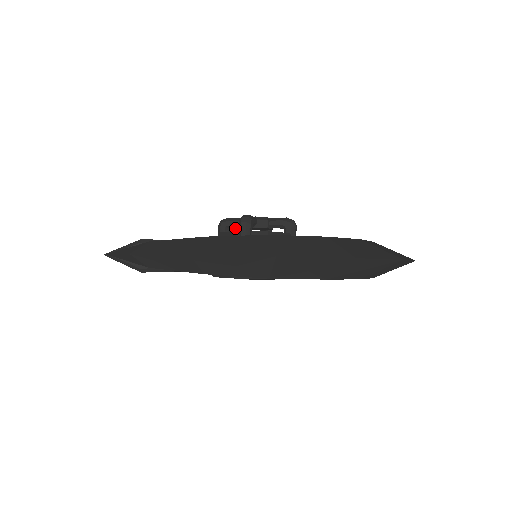
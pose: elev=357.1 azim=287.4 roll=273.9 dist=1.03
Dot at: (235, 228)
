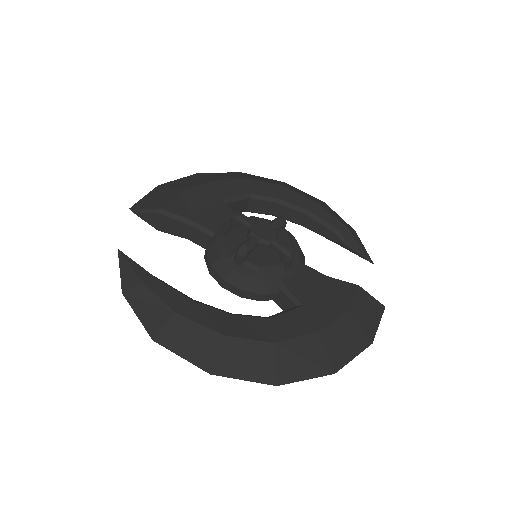
Dot at: occluded
